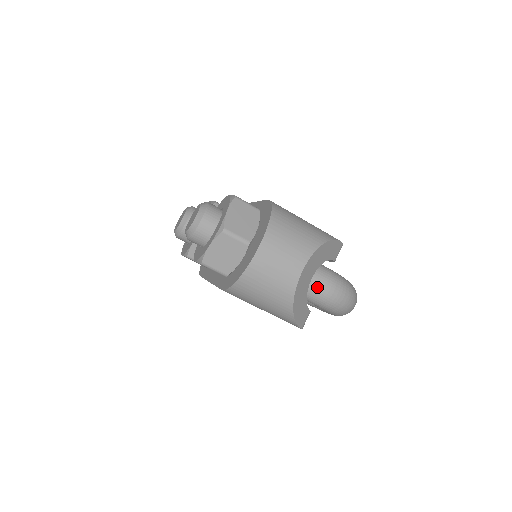
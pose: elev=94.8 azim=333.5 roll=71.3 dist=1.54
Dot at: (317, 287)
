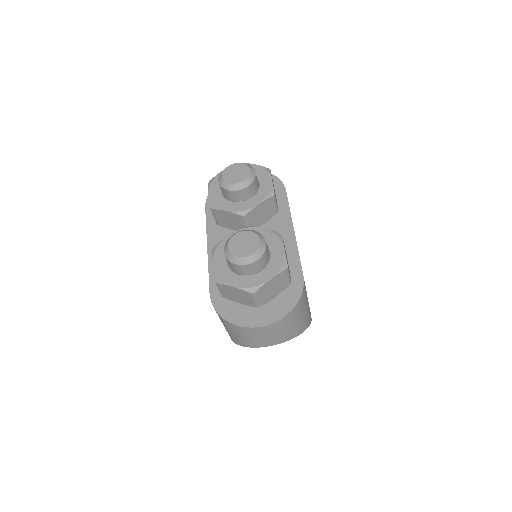
Dot at: occluded
